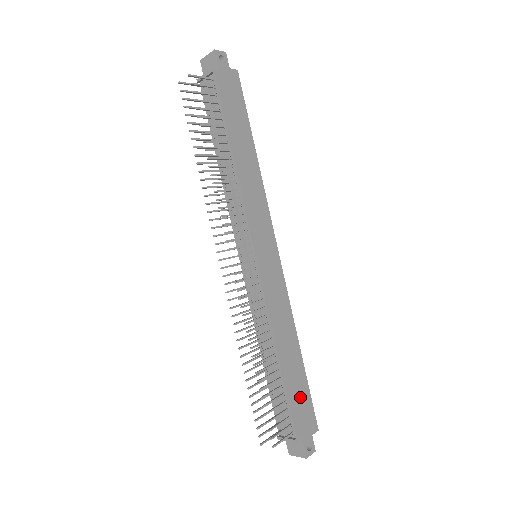
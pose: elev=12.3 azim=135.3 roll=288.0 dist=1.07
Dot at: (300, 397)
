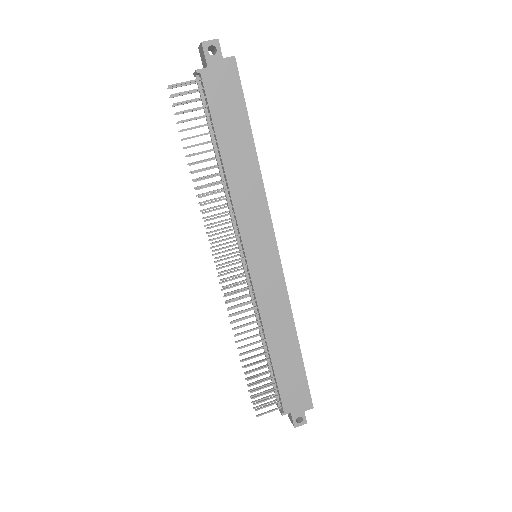
Dot at: (293, 381)
